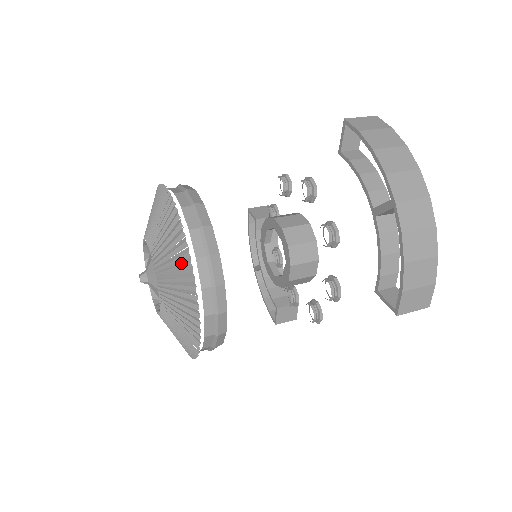
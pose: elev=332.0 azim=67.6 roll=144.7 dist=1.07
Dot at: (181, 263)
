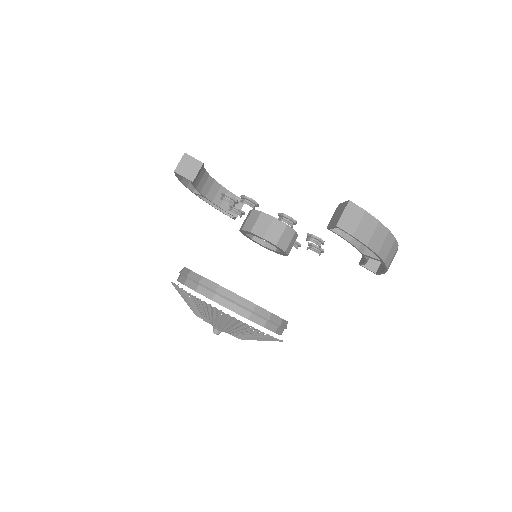
Dot at: (267, 339)
